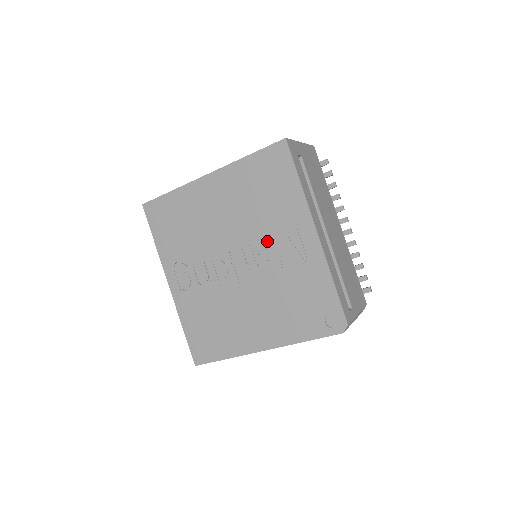
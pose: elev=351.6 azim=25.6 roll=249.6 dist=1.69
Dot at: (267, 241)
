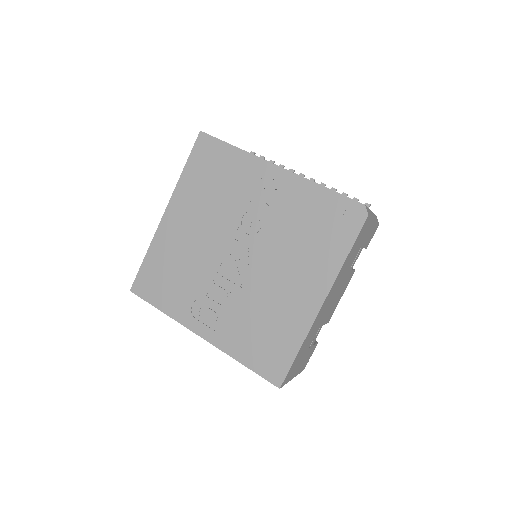
Dot at: (247, 212)
